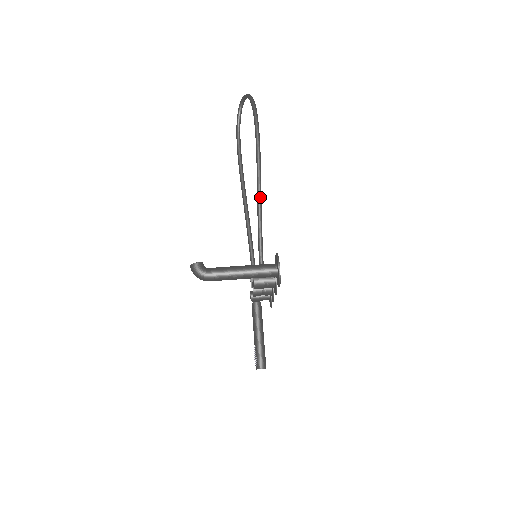
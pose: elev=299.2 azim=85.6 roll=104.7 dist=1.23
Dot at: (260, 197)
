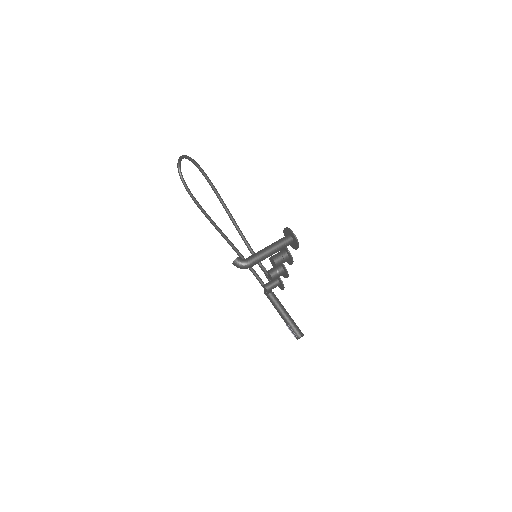
Dot at: (233, 218)
